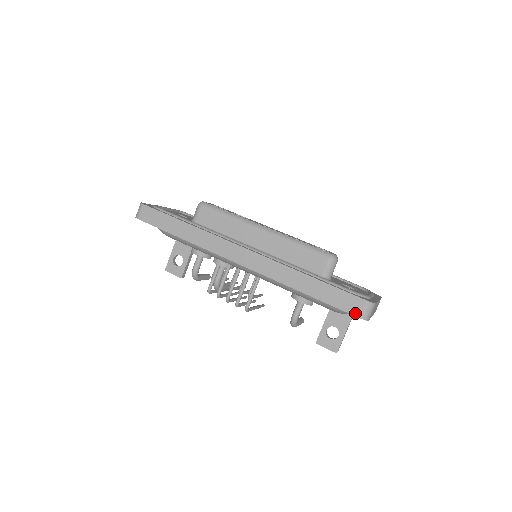
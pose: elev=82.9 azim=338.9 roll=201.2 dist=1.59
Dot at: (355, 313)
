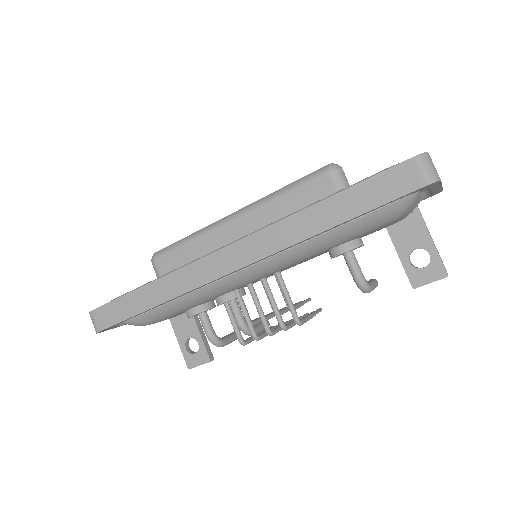
Dot at: (415, 185)
